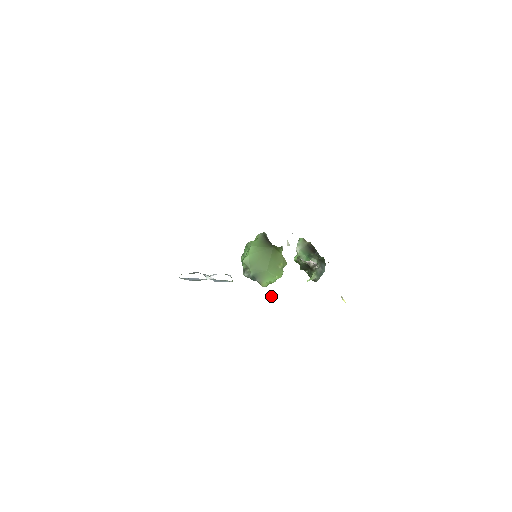
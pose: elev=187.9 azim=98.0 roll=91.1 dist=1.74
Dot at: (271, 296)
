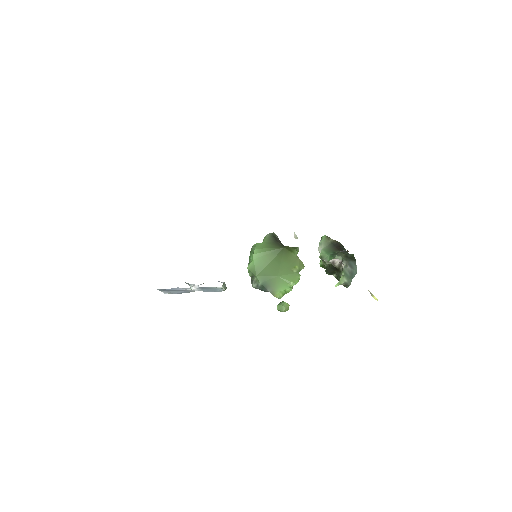
Dot at: (280, 304)
